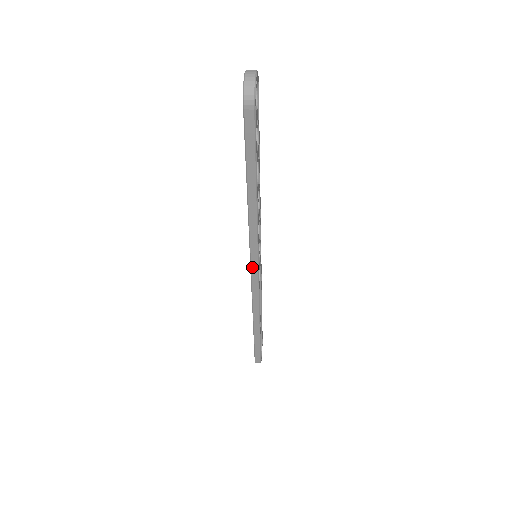
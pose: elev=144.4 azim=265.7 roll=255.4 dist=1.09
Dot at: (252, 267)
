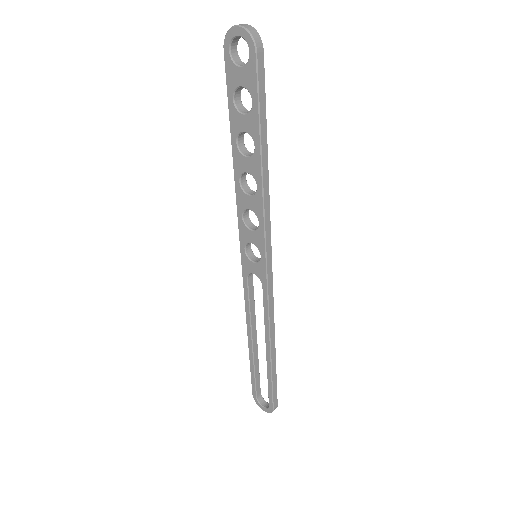
Dot at: (267, 261)
